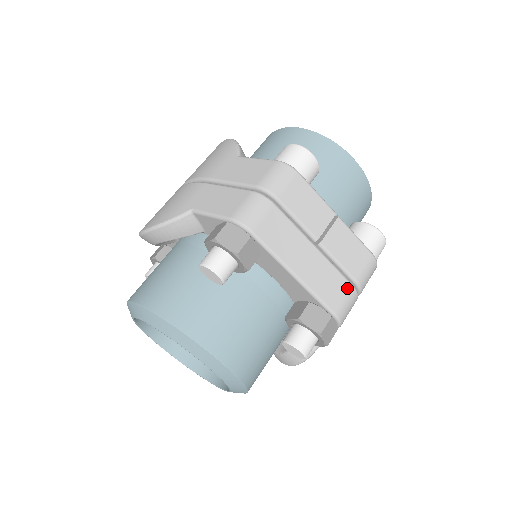
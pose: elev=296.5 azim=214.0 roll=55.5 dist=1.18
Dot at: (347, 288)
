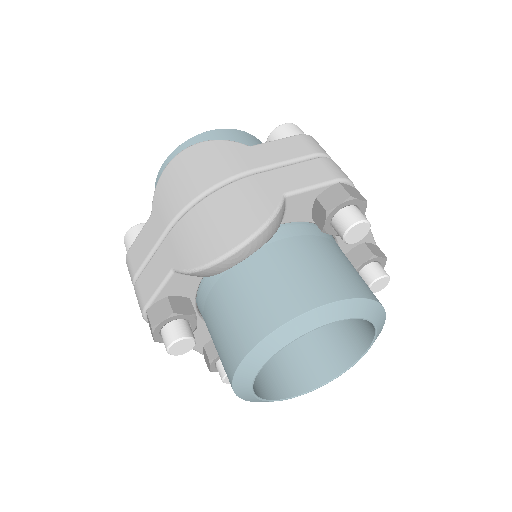
Dot at: occluded
